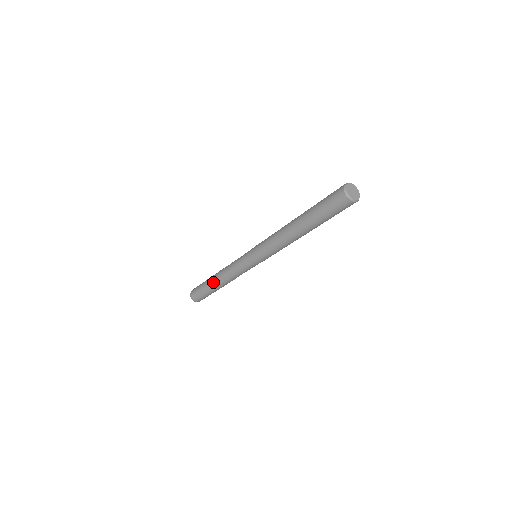
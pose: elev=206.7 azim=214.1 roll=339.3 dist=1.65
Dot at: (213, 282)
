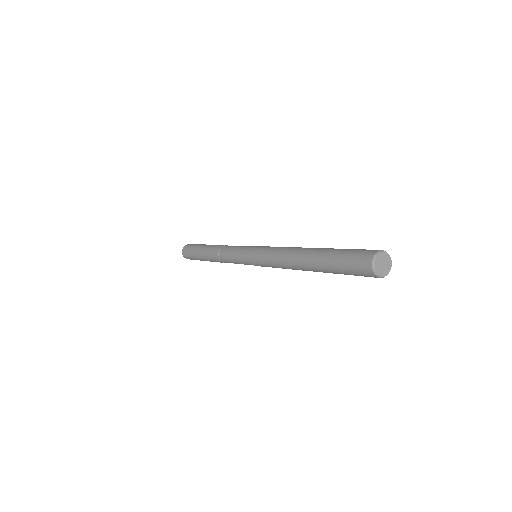
Dot at: occluded
